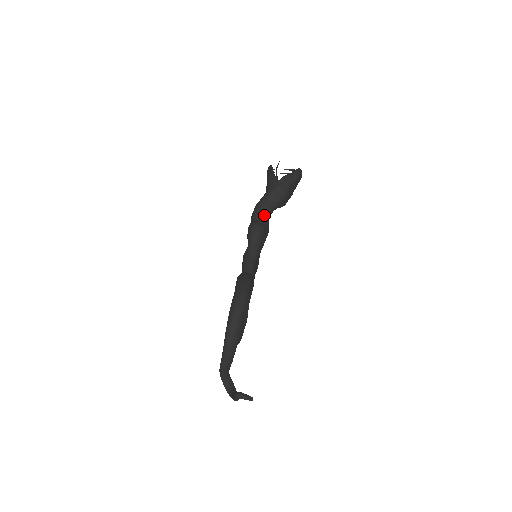
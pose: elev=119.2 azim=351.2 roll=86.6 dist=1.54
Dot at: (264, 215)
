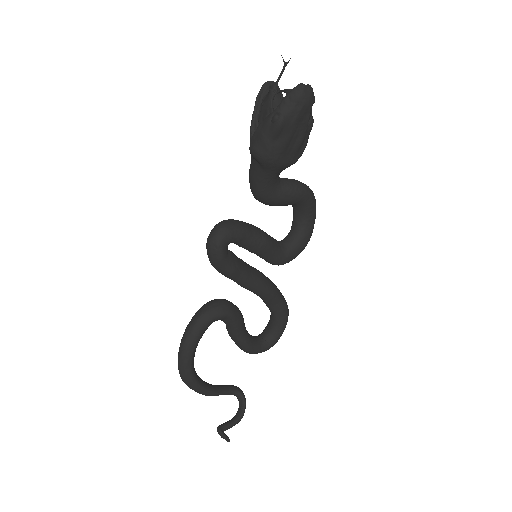
Dot at: (256, 192)
